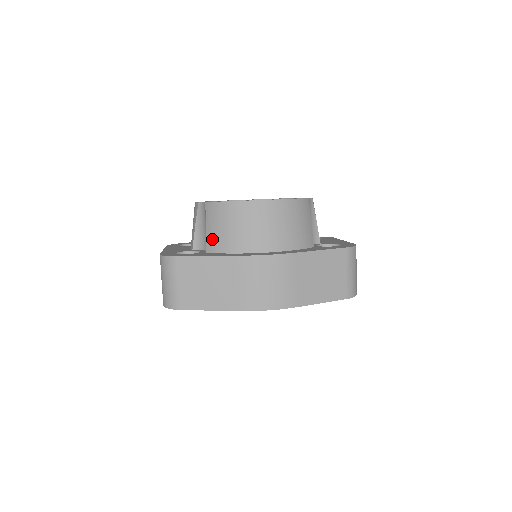
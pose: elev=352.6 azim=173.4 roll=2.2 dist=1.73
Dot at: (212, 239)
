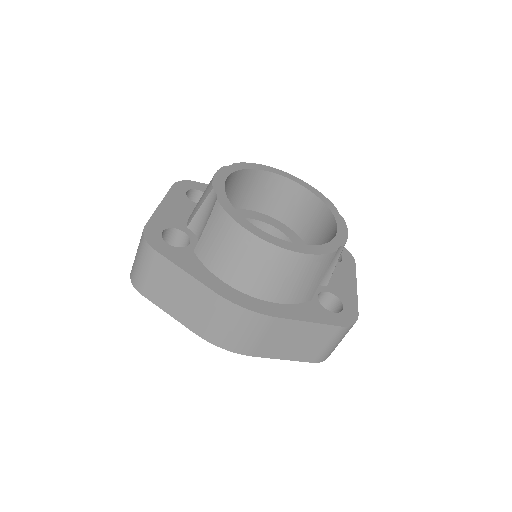
Dot at: (204, 245)
